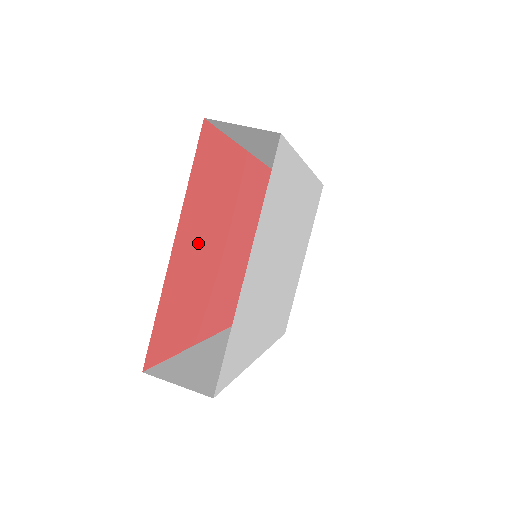
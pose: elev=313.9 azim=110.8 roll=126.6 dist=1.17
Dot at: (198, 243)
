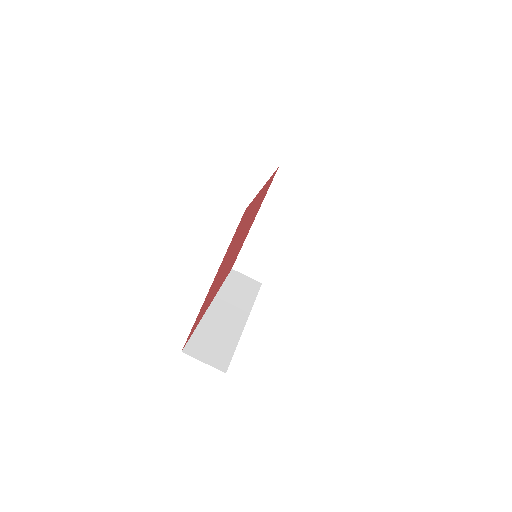
Dot at: occluded
